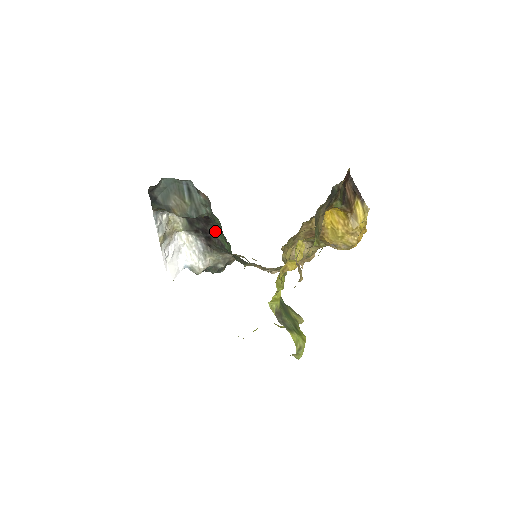
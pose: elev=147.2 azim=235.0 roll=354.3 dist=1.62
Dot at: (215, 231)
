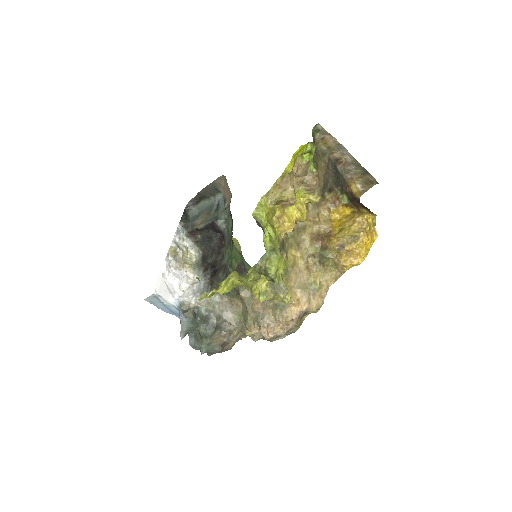
Dot at: (224, 256)
